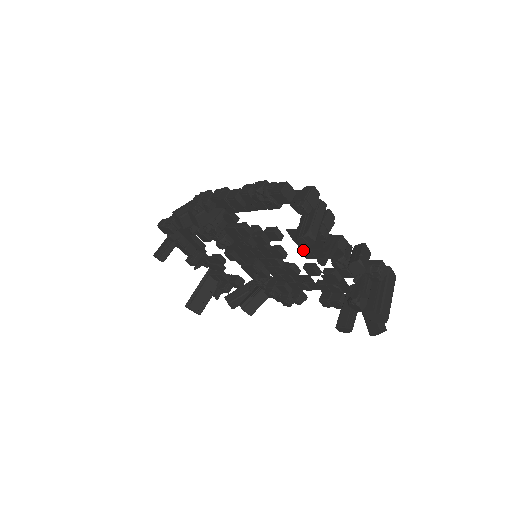
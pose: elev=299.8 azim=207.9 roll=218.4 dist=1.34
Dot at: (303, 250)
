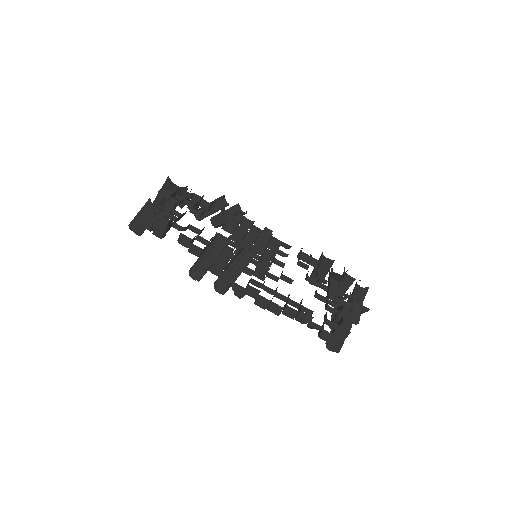
Dot at: occluded
